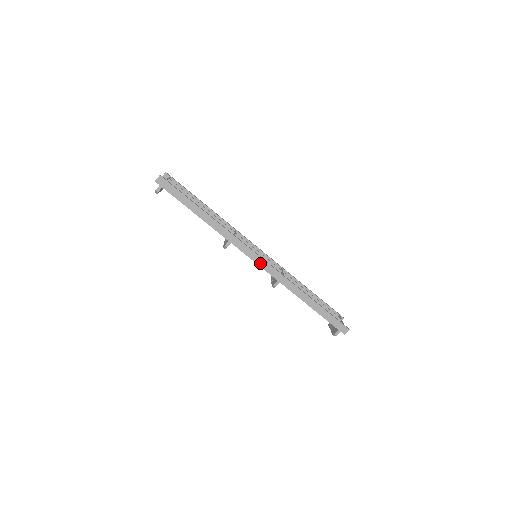
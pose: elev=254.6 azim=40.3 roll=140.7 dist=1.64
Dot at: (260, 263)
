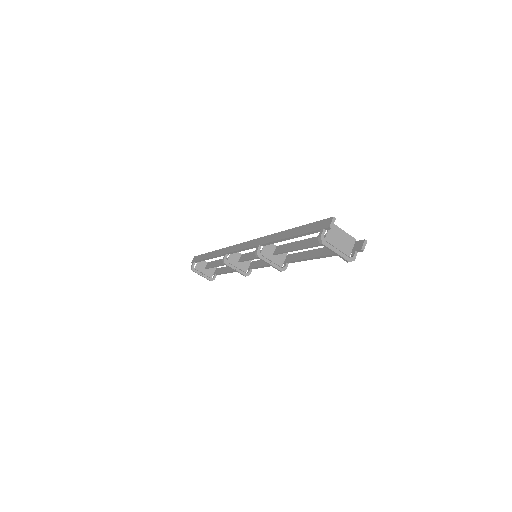
Dot at: (245, 247)
